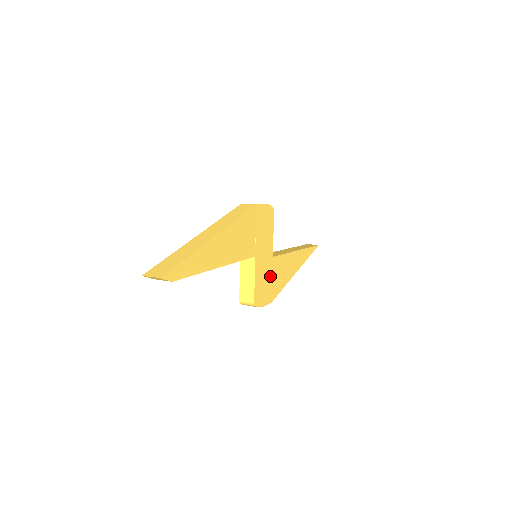
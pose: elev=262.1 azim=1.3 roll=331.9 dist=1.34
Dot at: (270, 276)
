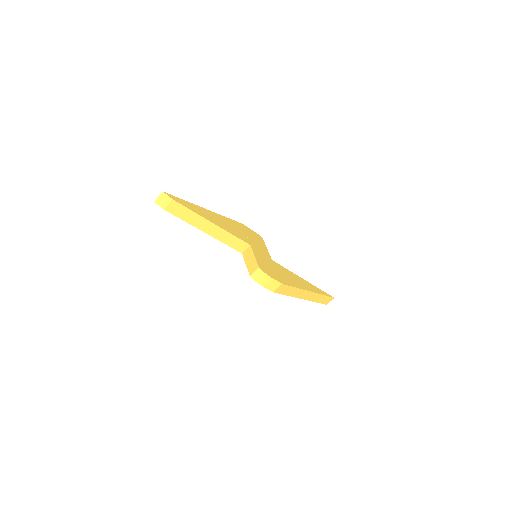
Dot at: (273, 268)
